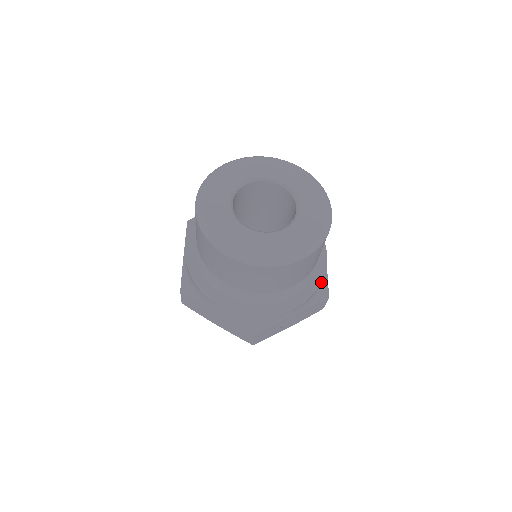
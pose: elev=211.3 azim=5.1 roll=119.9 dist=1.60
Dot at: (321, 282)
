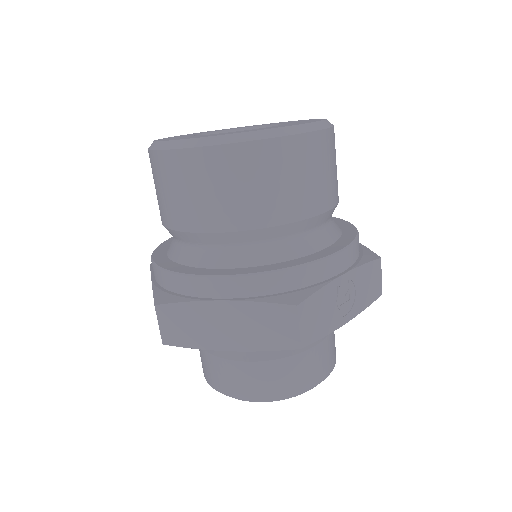
Dot at: (359, 249)
